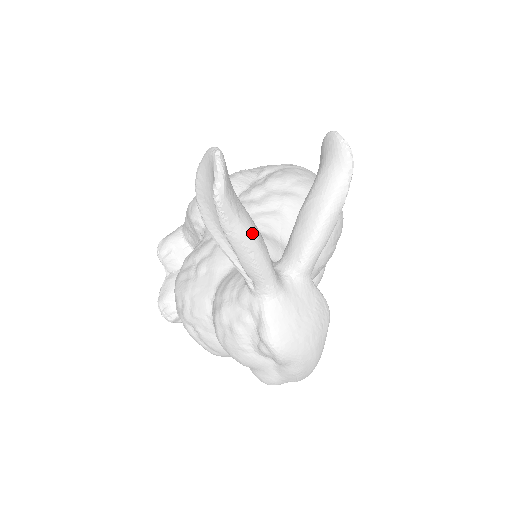
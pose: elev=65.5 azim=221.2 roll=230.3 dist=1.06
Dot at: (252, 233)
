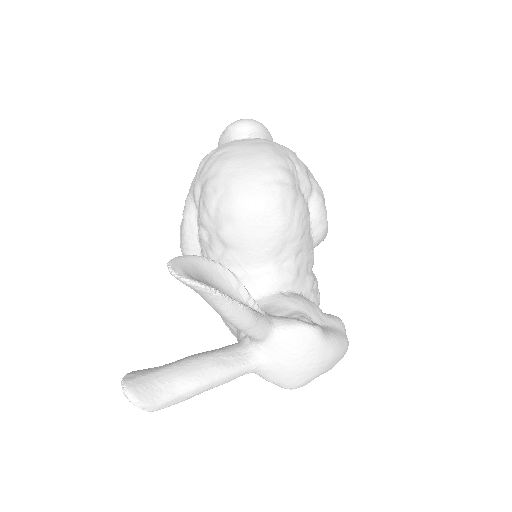
Dot at: (197, 386)
